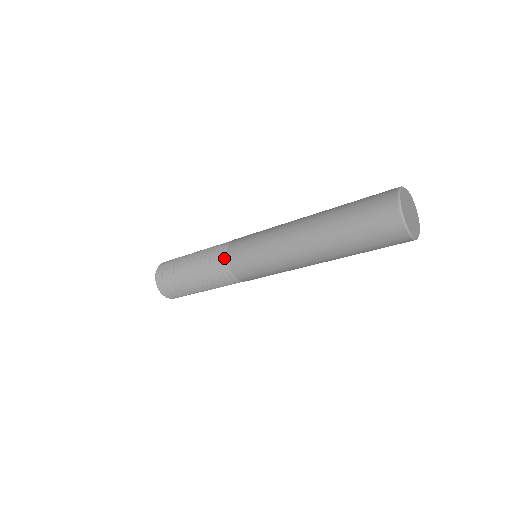
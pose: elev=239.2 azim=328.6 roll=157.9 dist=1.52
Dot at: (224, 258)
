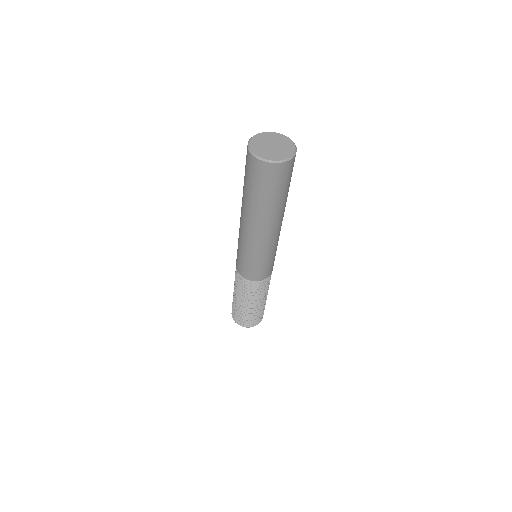
Dot at: (241, 277)
